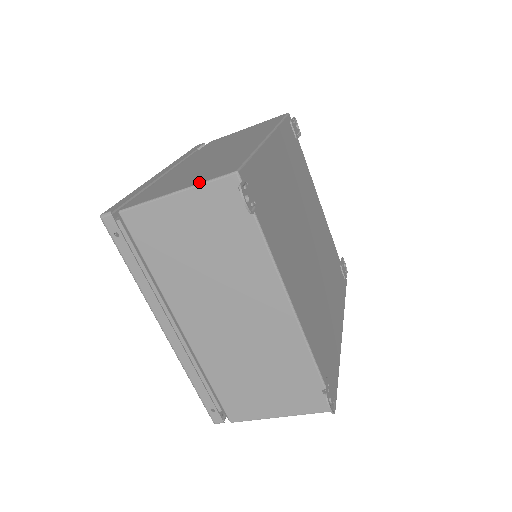
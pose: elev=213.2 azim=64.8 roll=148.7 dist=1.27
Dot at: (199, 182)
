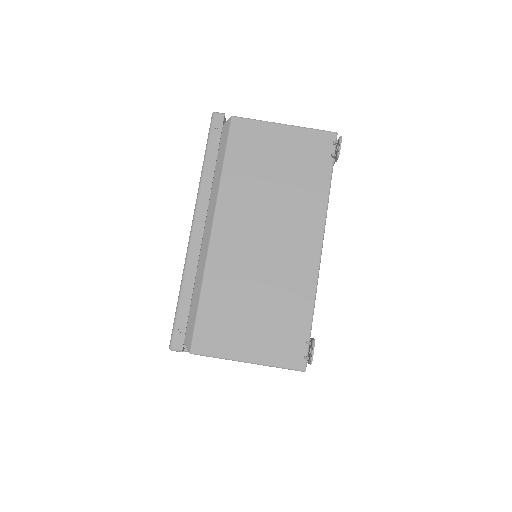
Dot at: (305, 128)
